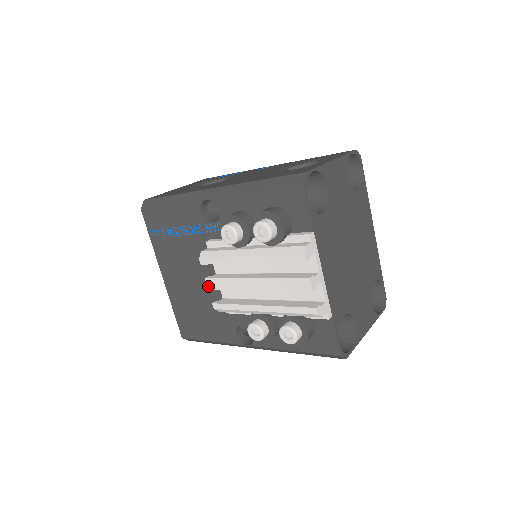
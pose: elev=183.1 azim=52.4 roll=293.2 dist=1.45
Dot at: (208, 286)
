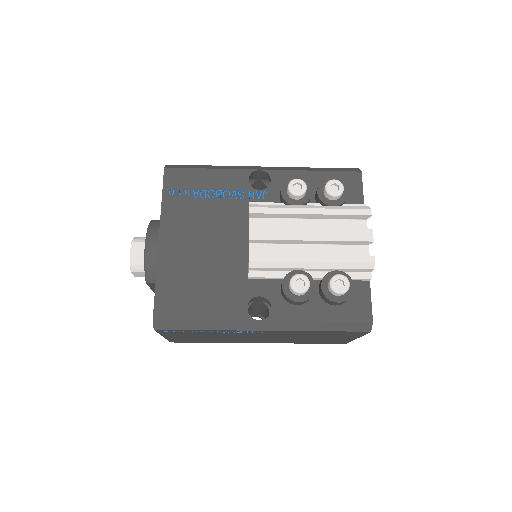
Dot at: (251, 235)
